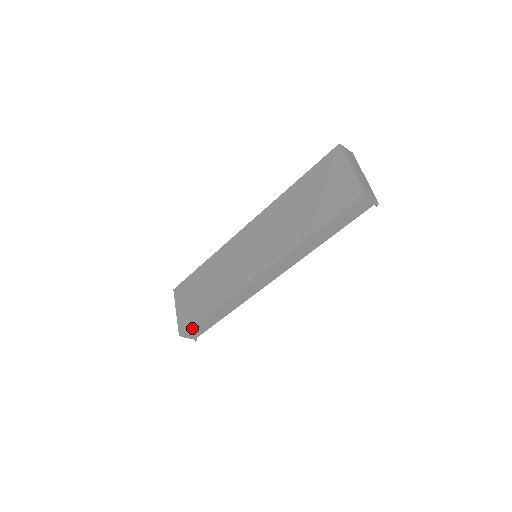
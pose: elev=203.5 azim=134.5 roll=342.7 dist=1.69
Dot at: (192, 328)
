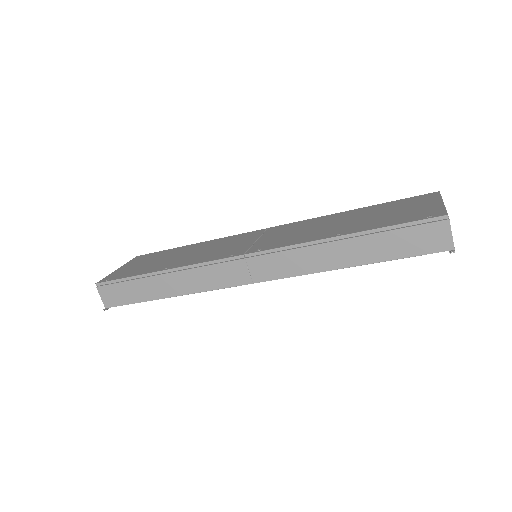
Dot at: (117, 283)
